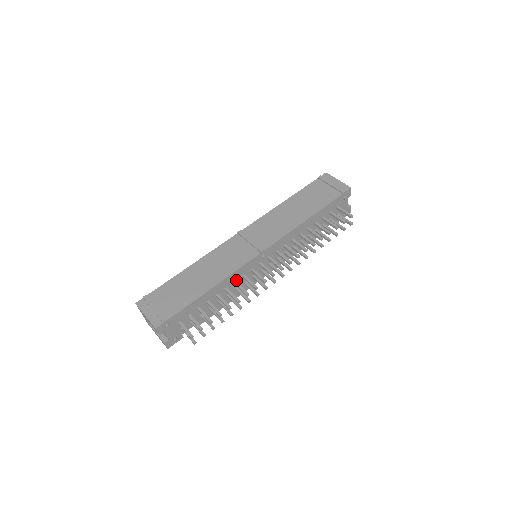
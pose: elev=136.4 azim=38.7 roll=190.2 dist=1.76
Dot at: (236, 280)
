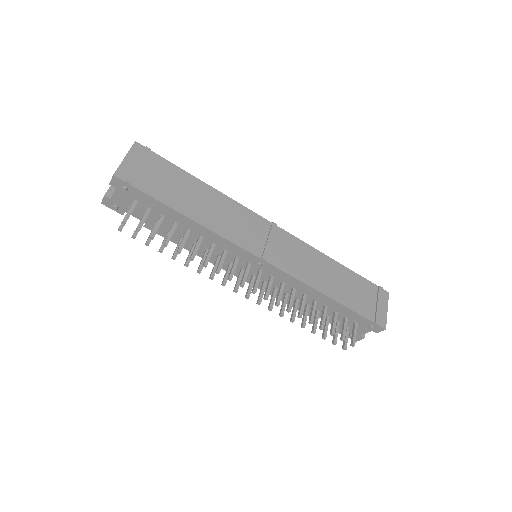
Dot at: (217, 245)
